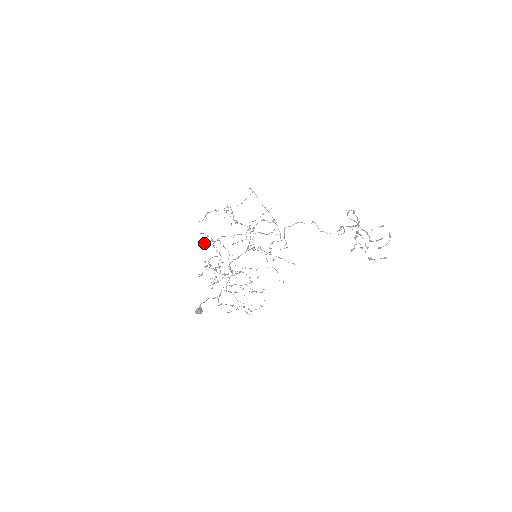
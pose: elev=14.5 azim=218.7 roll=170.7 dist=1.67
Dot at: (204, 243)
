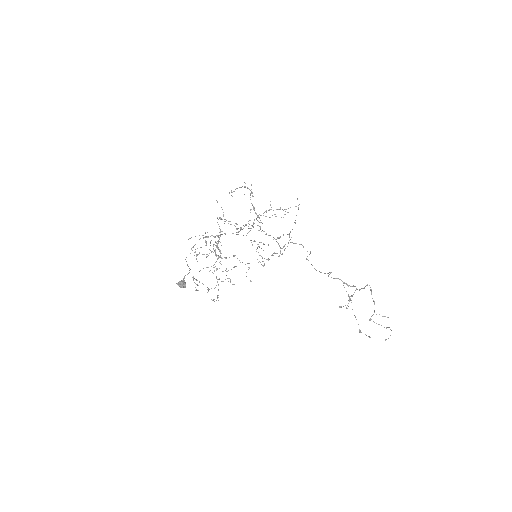
Dot at: (237, 229)
